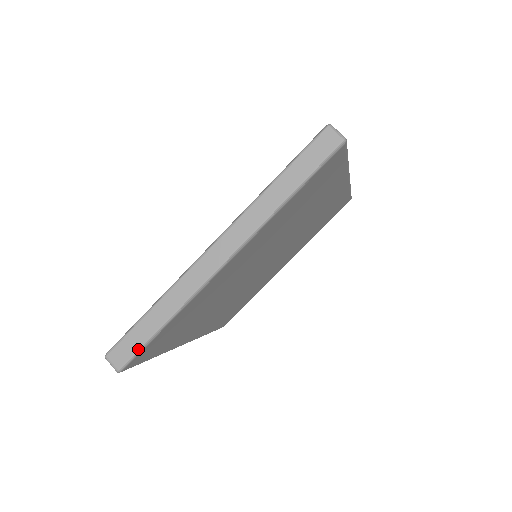
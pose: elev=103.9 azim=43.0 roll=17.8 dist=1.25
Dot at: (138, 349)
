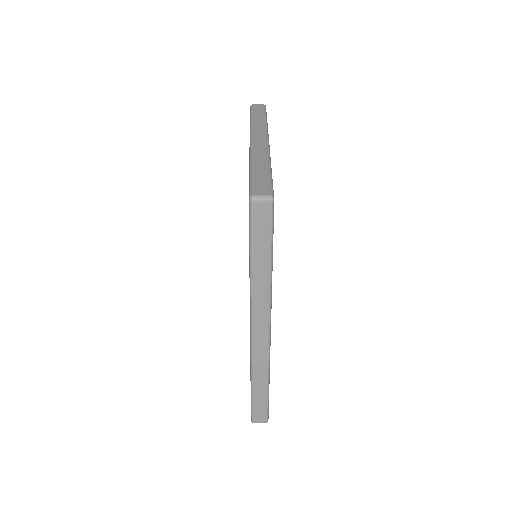
Dot at: (270, 181)
